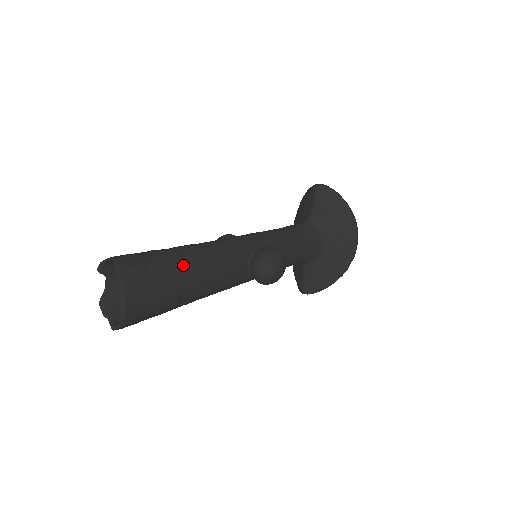
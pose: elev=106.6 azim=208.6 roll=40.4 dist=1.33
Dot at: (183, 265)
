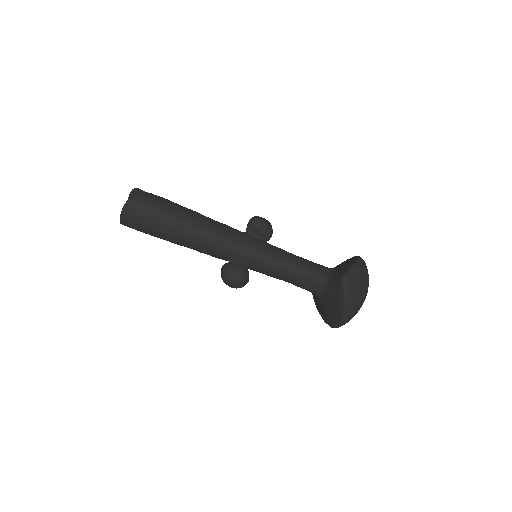
Dot at: (168, 232)
